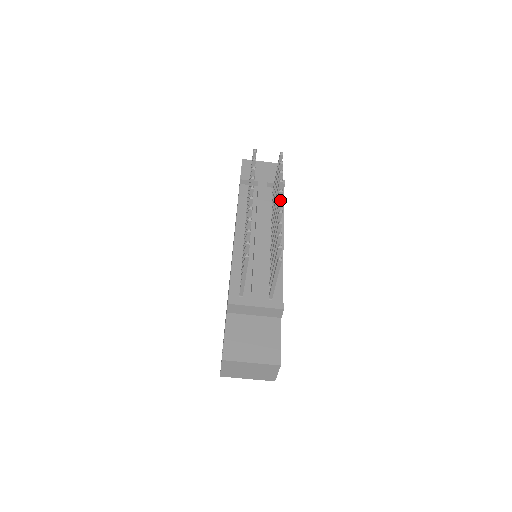
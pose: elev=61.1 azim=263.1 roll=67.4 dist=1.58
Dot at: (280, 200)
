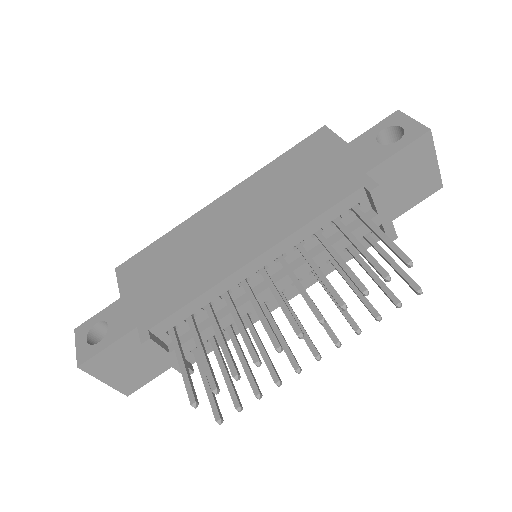
Dot at: (318, 359)
